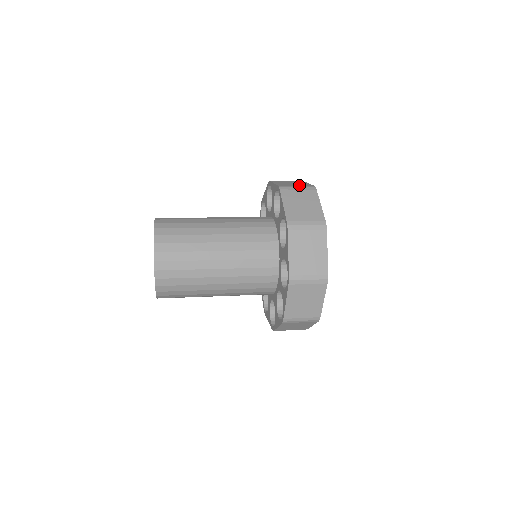
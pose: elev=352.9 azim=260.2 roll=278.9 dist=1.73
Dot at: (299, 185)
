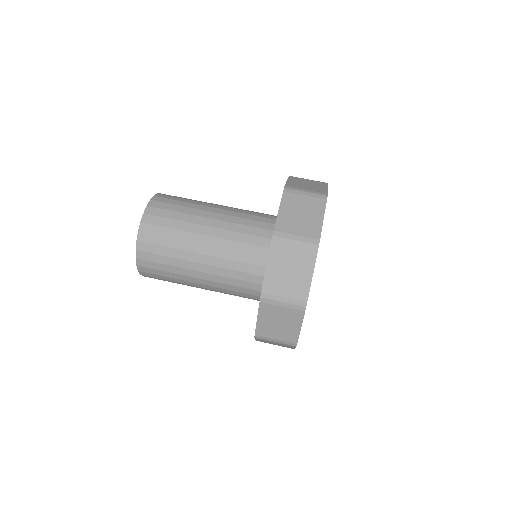
Dot at: (301, 234)
